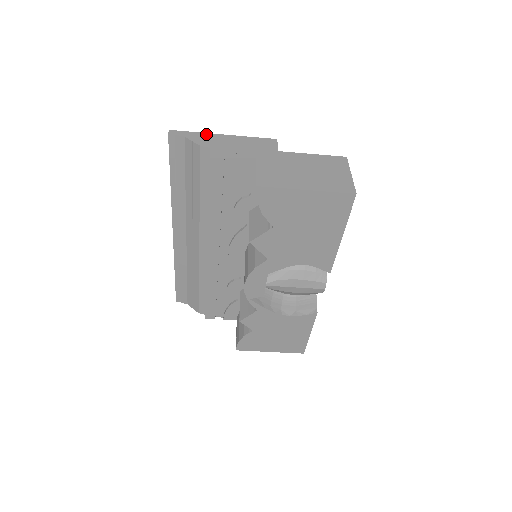
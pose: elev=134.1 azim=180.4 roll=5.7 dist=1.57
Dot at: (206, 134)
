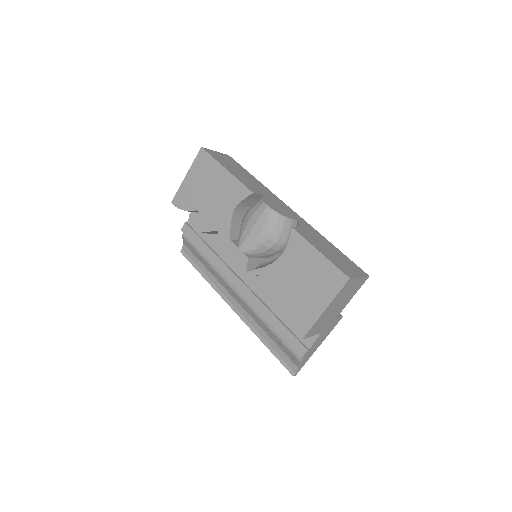
Dot at: occluded
